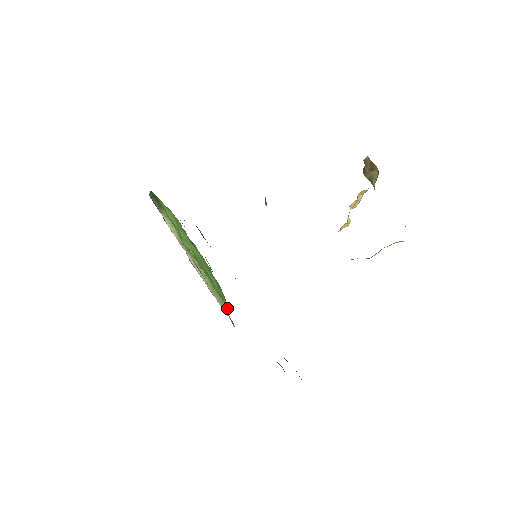
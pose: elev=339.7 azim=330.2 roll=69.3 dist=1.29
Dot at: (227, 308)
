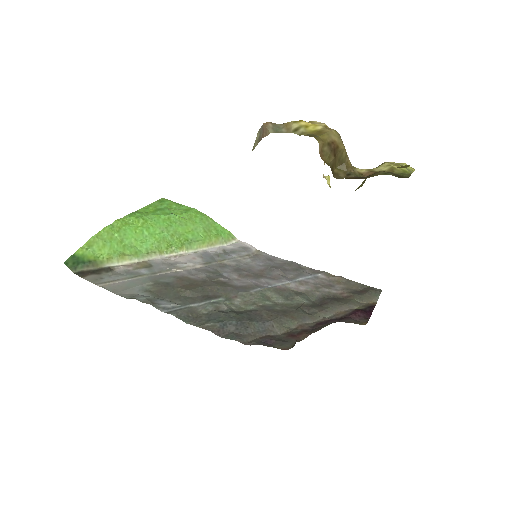
Dot at: (227, 231)
